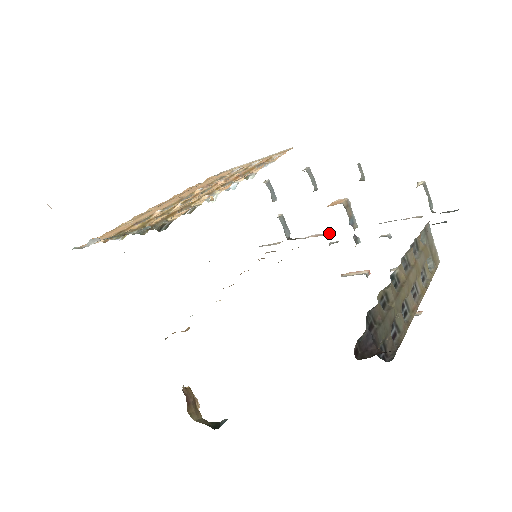
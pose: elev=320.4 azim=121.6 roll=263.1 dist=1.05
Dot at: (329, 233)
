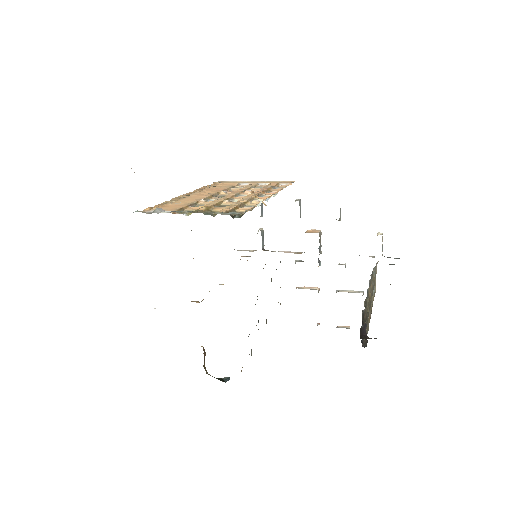
Dot at: (299, 253)
